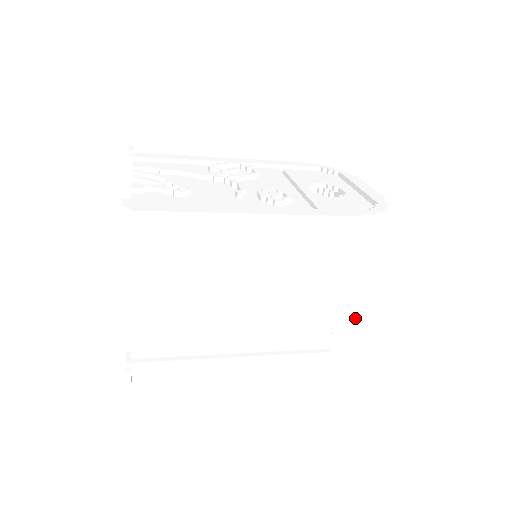
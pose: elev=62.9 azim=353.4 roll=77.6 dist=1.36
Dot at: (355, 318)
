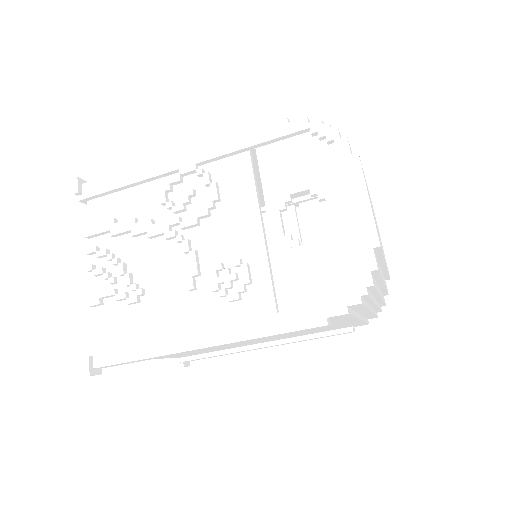
Dot at: (373, 314)
